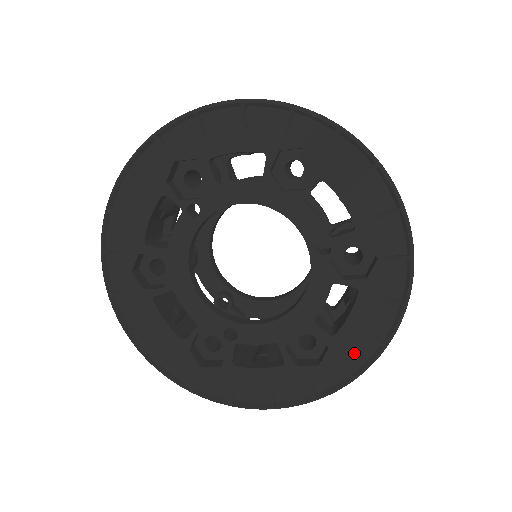
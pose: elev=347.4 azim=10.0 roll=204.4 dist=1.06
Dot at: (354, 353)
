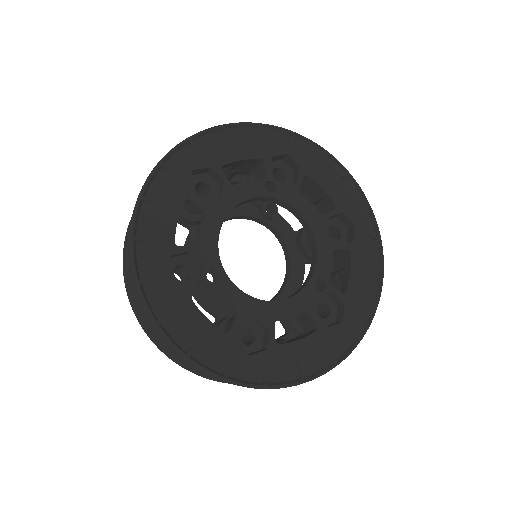
Dot at: (279, 369)
